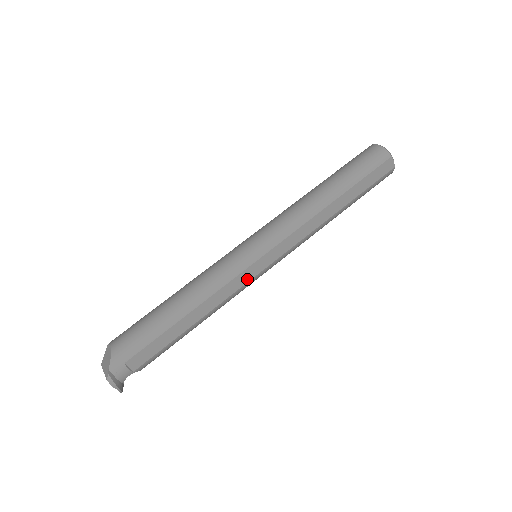
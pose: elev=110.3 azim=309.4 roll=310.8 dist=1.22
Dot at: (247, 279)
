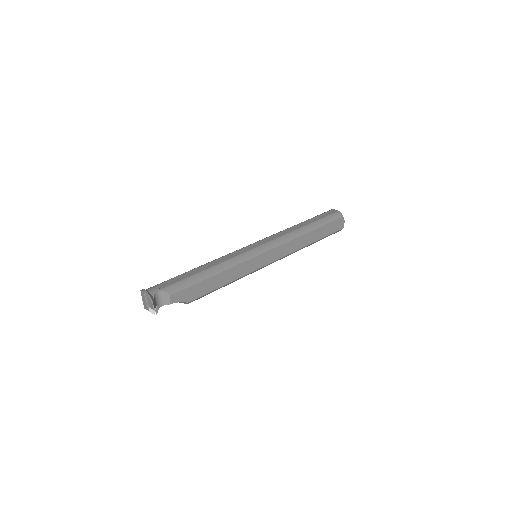
Dot at: (244, 252)
